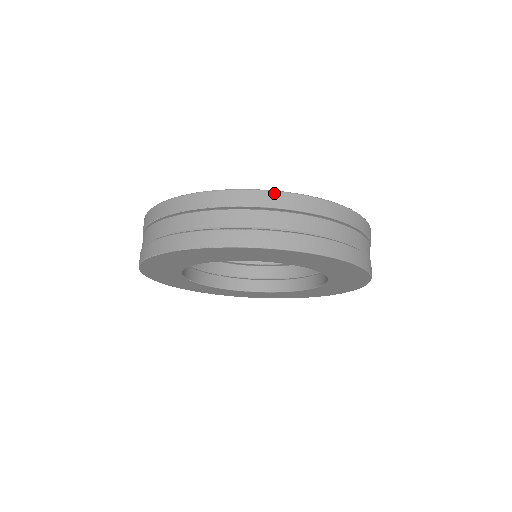
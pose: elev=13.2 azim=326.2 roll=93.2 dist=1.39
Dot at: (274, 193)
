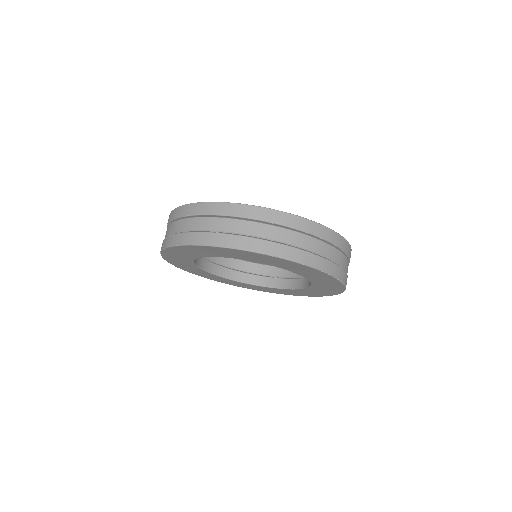
Dot at: (182, 207)
